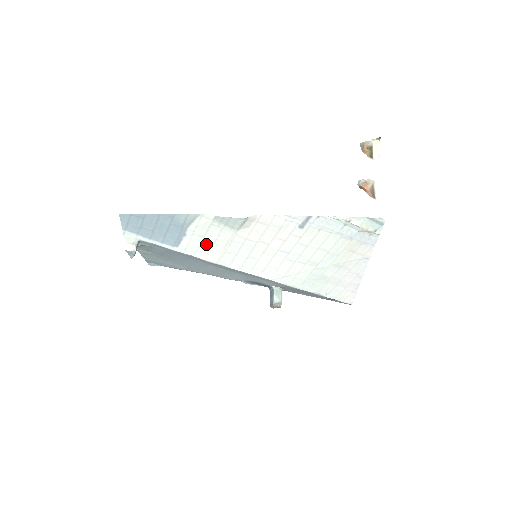
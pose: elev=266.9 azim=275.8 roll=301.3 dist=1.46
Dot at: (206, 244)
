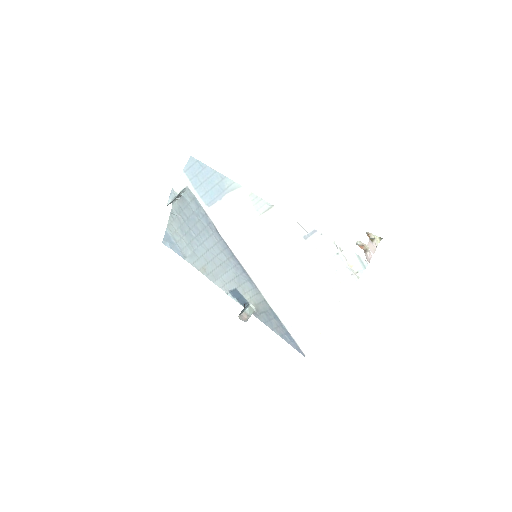
Dot at: (230, 217)
